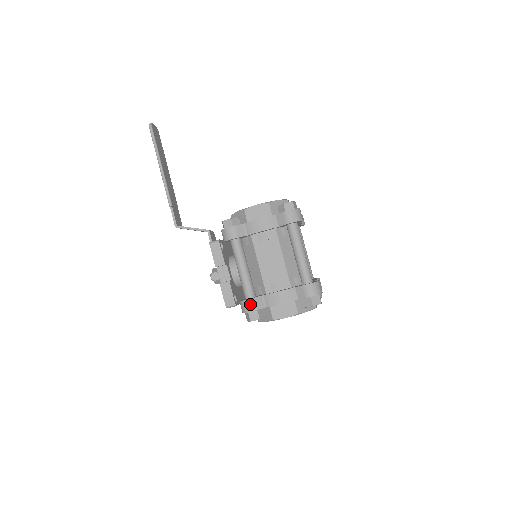
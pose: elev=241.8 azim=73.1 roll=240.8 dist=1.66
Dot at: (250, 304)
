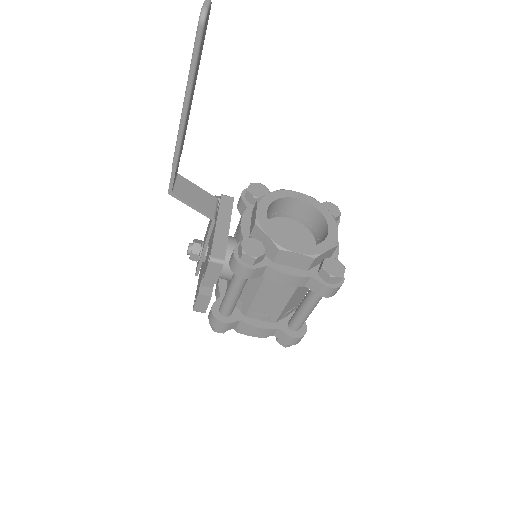
Dot at: (222, 326)
